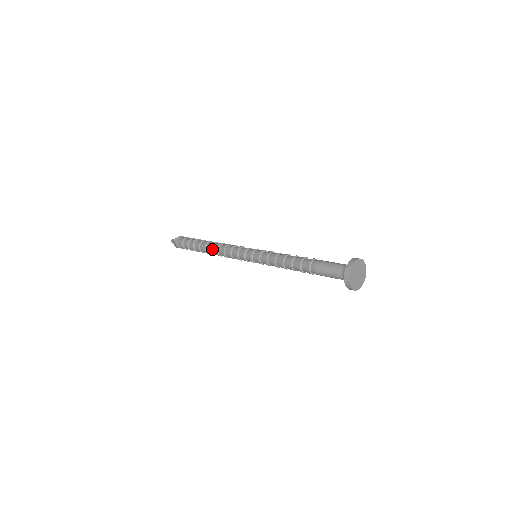
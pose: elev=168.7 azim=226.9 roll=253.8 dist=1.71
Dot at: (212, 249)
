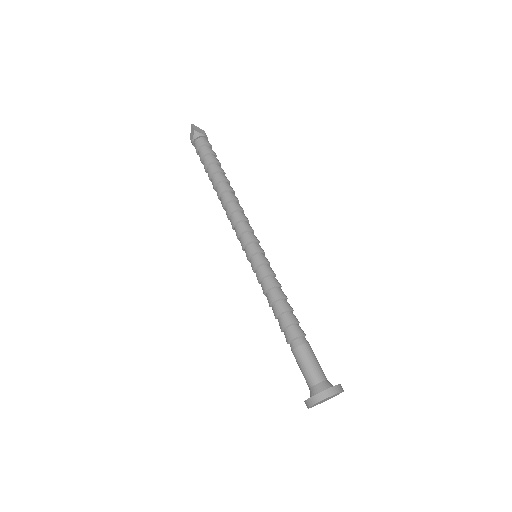
Dot at: (222, 194)
